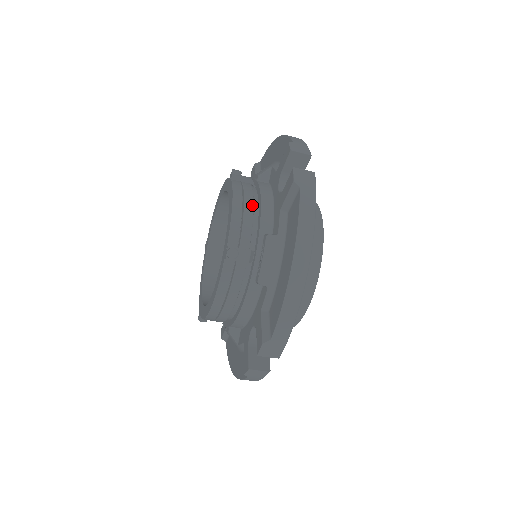
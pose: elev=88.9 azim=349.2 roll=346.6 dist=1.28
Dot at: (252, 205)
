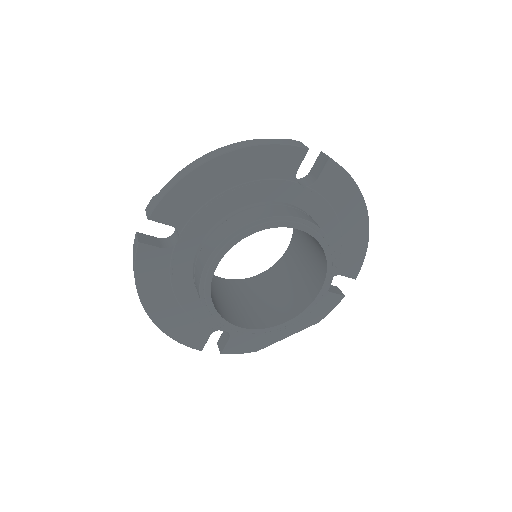
Dot at: occluded
